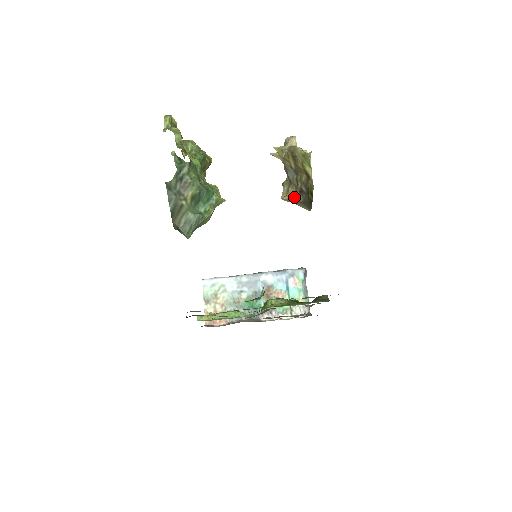
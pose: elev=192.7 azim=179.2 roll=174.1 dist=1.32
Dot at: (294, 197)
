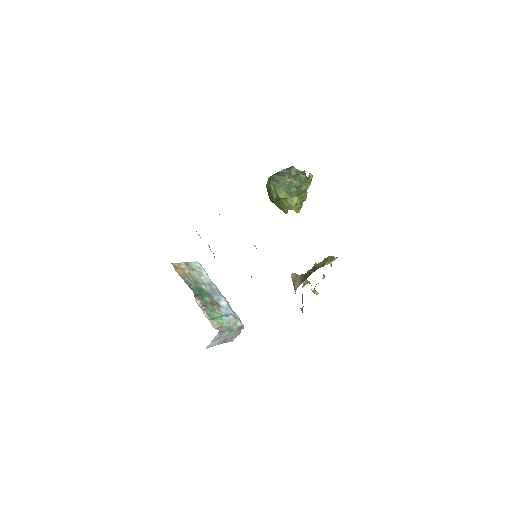
Dot at: (300, 275)
